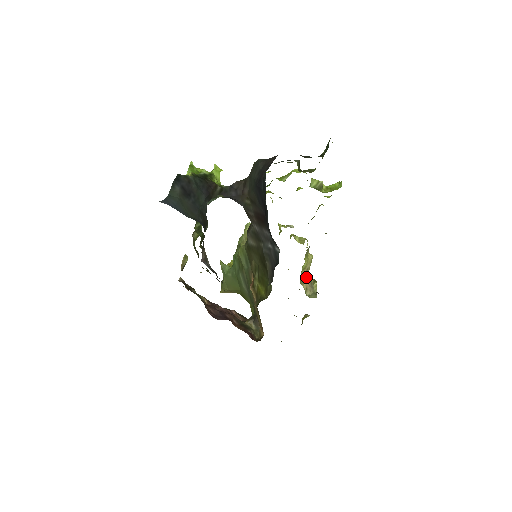
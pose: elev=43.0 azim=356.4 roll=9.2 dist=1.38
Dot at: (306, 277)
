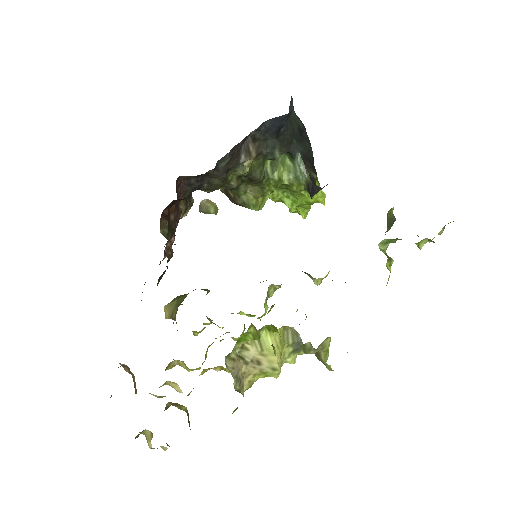
Dot at: (249, 362)
